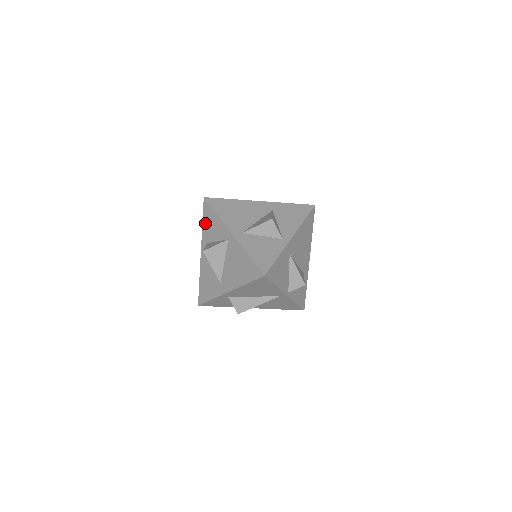
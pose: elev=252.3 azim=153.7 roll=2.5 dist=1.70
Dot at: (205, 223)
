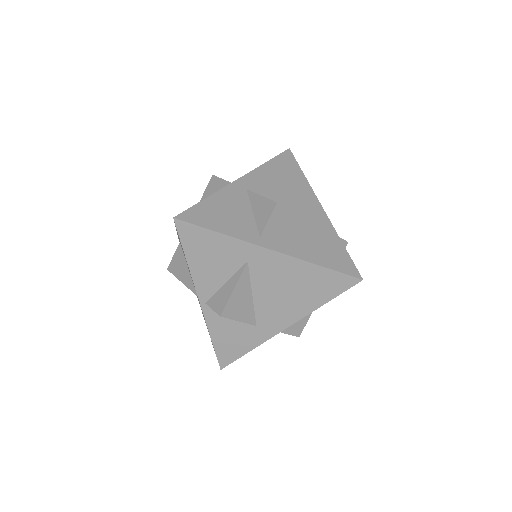
Dot at: occluded
